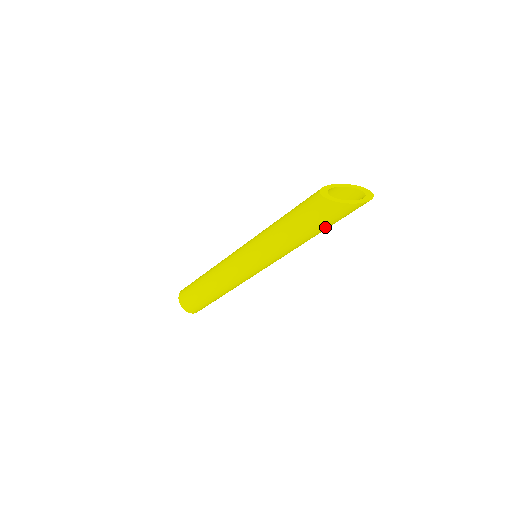
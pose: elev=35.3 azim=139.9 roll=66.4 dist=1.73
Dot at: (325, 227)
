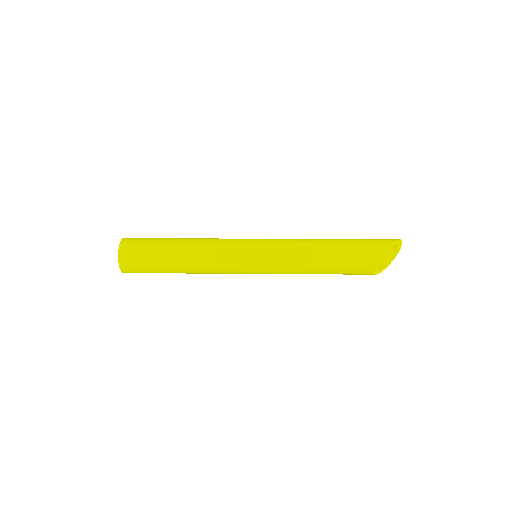
Dot at: occluded
